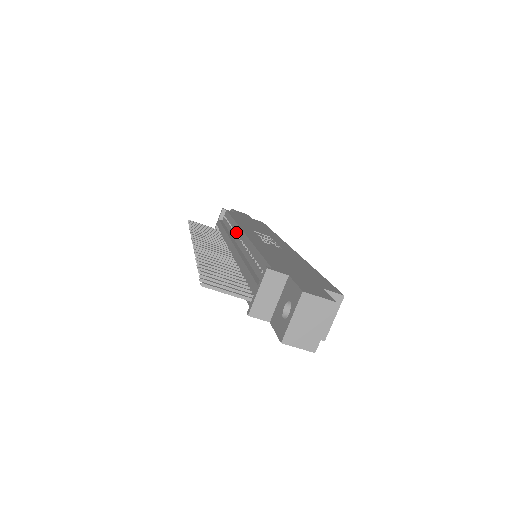
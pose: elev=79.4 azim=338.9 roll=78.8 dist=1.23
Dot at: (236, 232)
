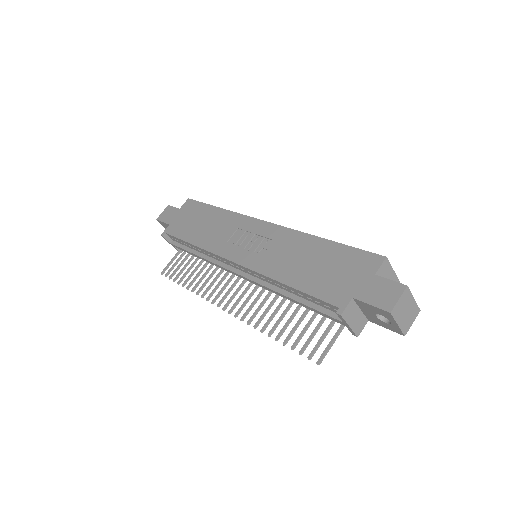
Dot at: (222, 260)
